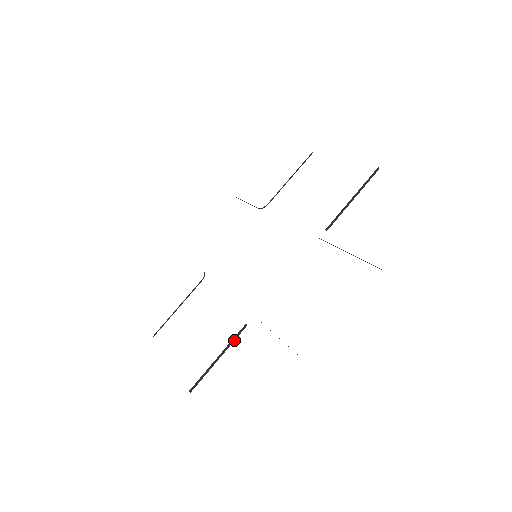
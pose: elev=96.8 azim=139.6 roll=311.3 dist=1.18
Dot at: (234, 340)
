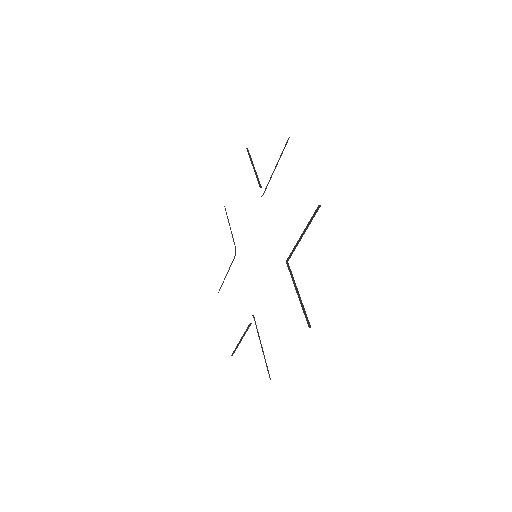
Dot at: (292, 276)
